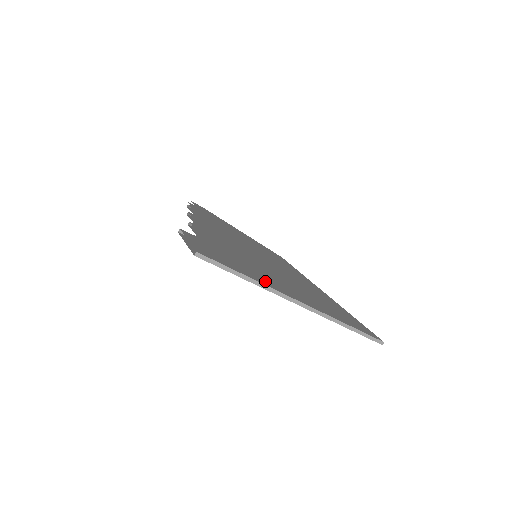
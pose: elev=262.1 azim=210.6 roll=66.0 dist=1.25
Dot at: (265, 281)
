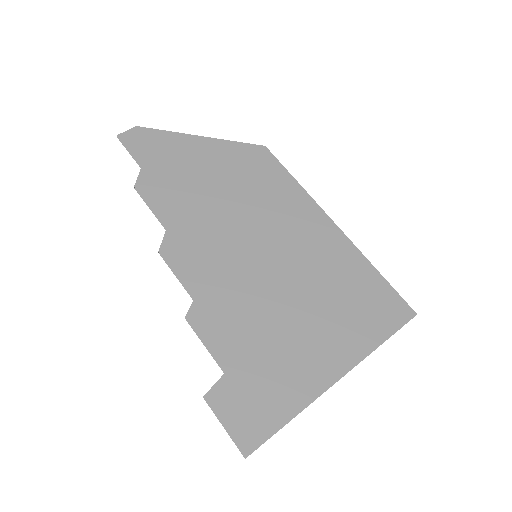
Dot at: (300, 390)
